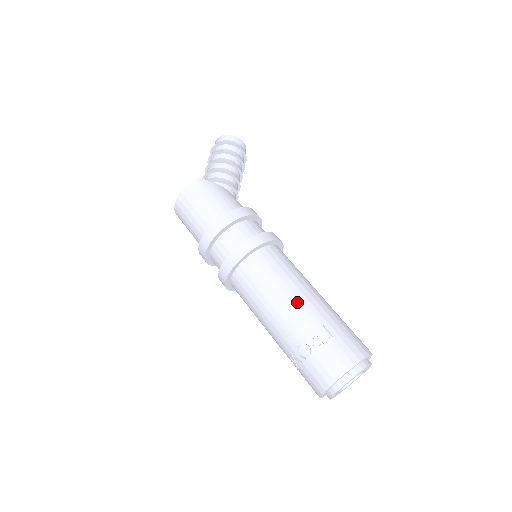
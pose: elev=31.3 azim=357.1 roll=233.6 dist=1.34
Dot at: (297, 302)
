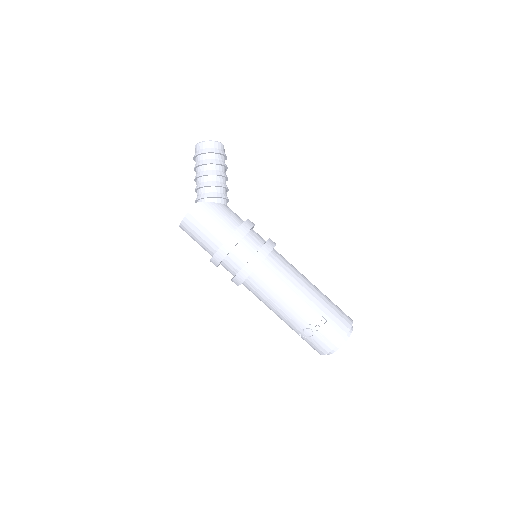
Dot at: (298, 300)
